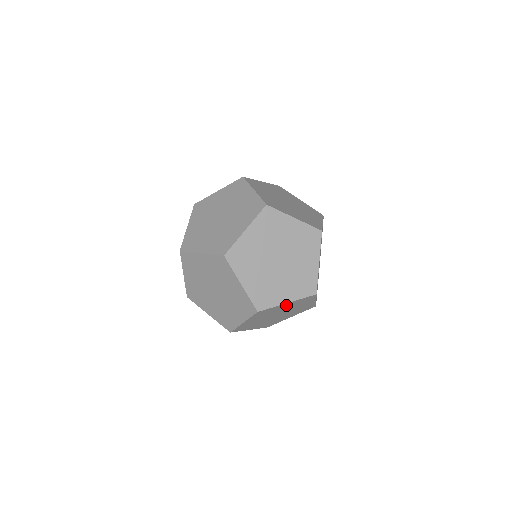
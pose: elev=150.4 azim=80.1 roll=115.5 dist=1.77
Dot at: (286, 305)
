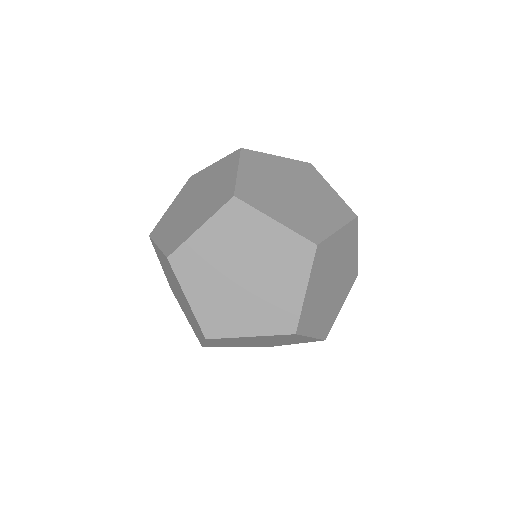
Dot at: occluded
